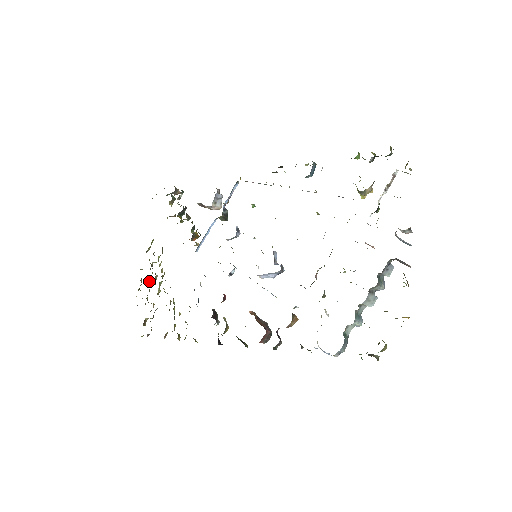
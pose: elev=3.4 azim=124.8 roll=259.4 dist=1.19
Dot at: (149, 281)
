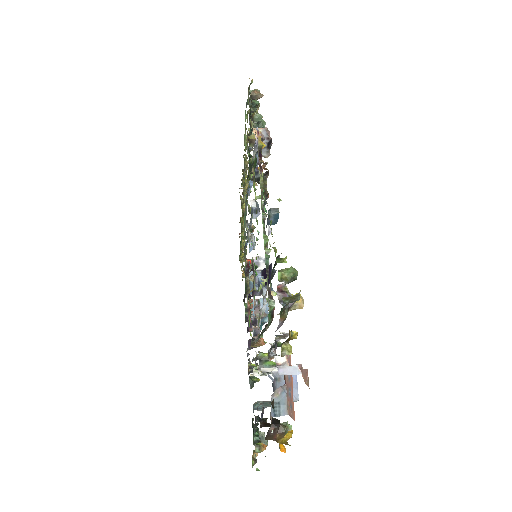
Dot at: occluded
